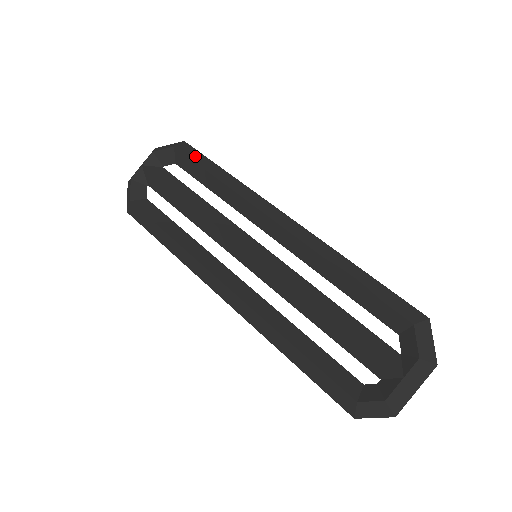
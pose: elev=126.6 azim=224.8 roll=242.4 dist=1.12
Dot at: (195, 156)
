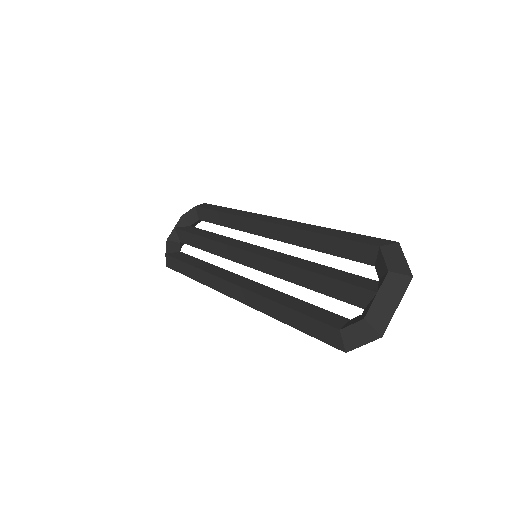
Dot at: (210, 207)
